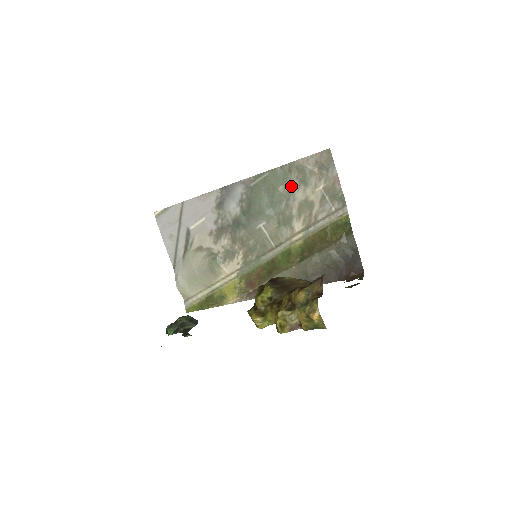
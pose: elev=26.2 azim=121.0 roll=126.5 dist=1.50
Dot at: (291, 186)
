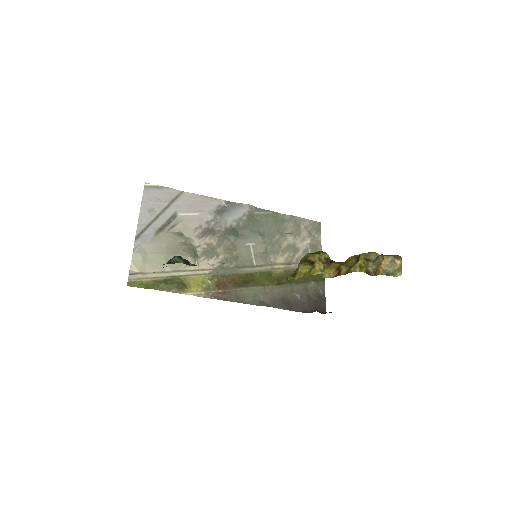
Dot at: (286, 230)
